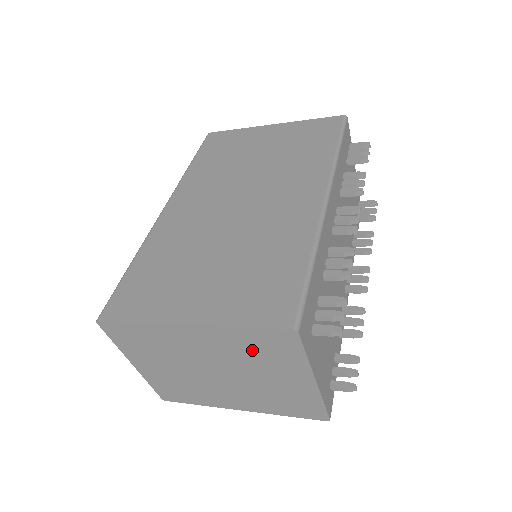
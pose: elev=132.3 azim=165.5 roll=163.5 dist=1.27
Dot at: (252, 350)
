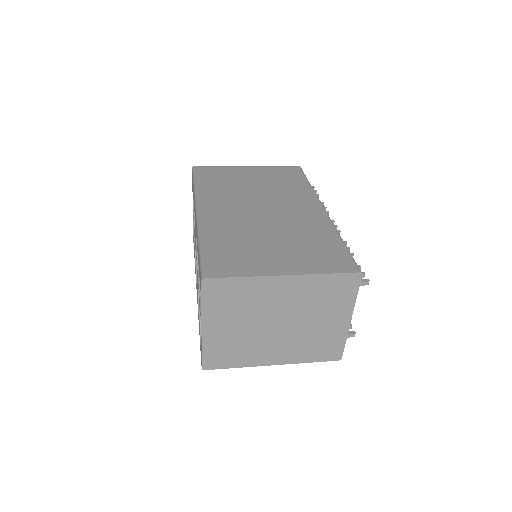
Dot at: (322, 295)
